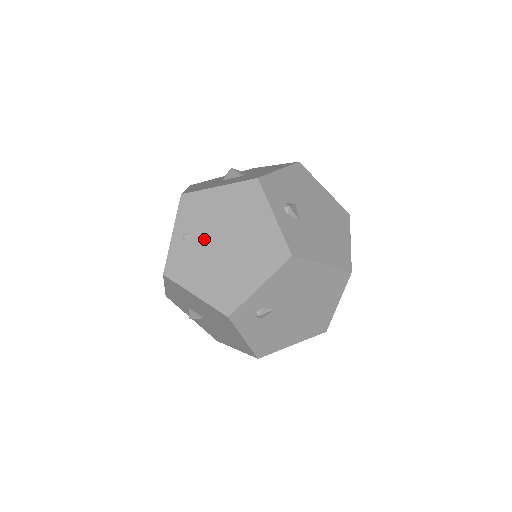
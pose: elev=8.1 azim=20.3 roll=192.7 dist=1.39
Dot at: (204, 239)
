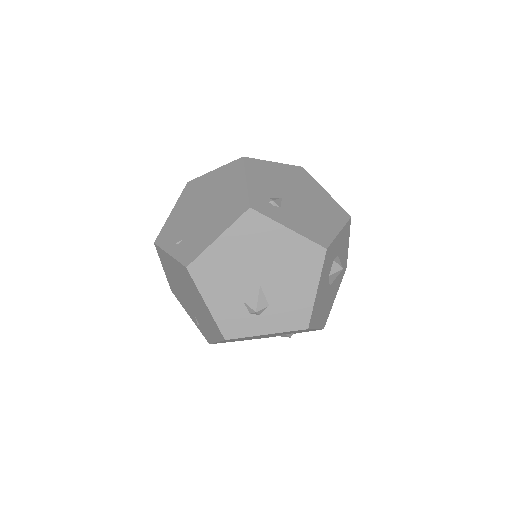
Dot at: (190, 225)
